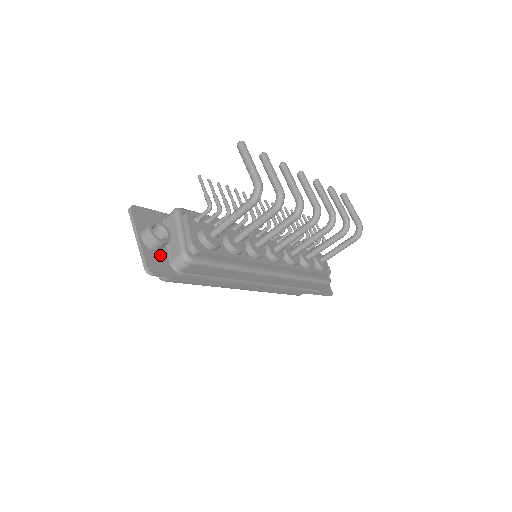
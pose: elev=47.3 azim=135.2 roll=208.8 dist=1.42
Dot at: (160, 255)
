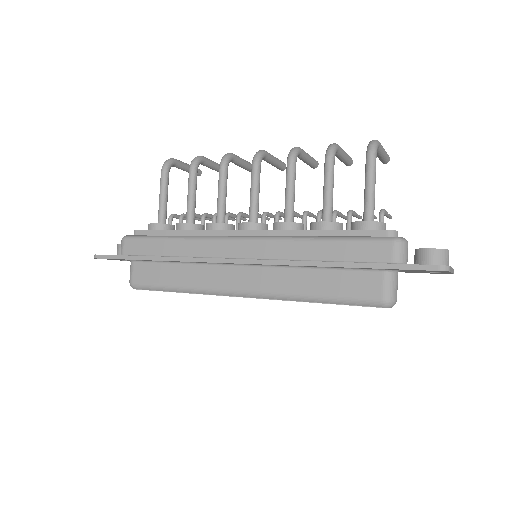
Dot at: occluded
